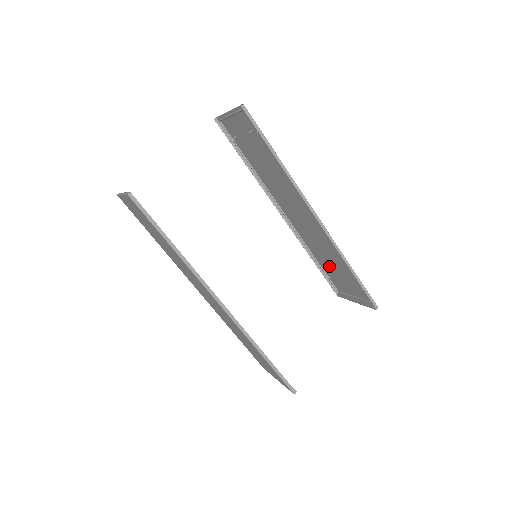
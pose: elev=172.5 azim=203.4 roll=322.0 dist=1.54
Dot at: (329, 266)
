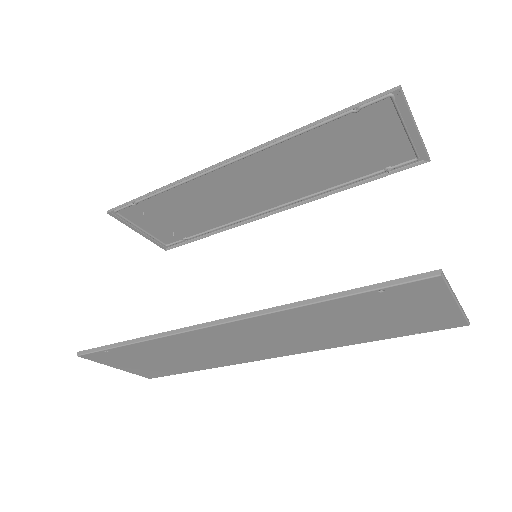
Dot at: (349, 162)
